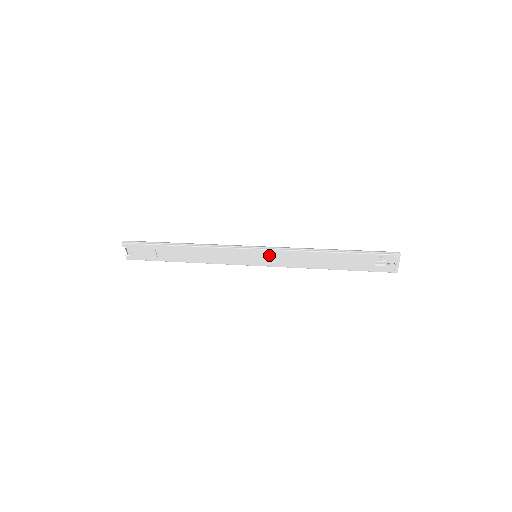
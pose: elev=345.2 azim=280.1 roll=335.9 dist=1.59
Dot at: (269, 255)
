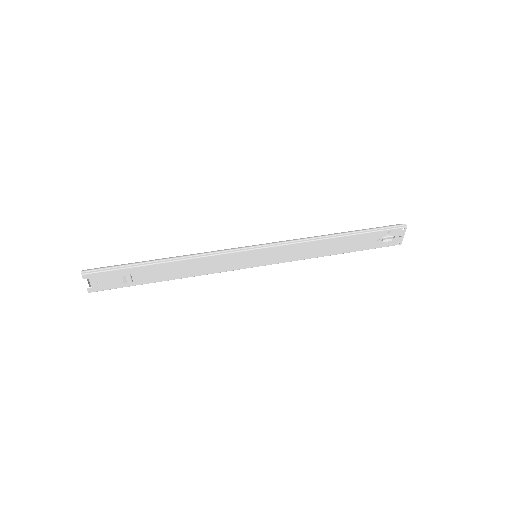
Dot at: (272, 252)
